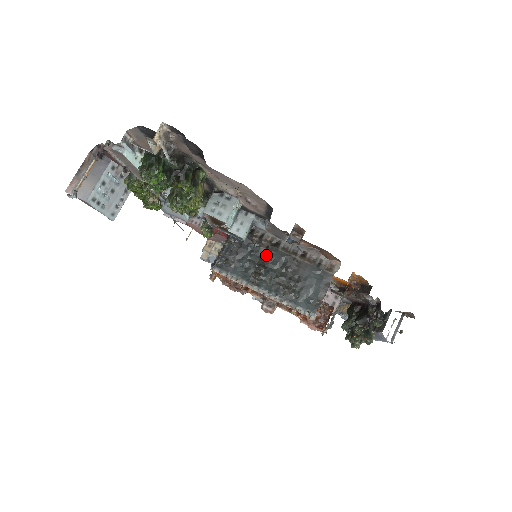
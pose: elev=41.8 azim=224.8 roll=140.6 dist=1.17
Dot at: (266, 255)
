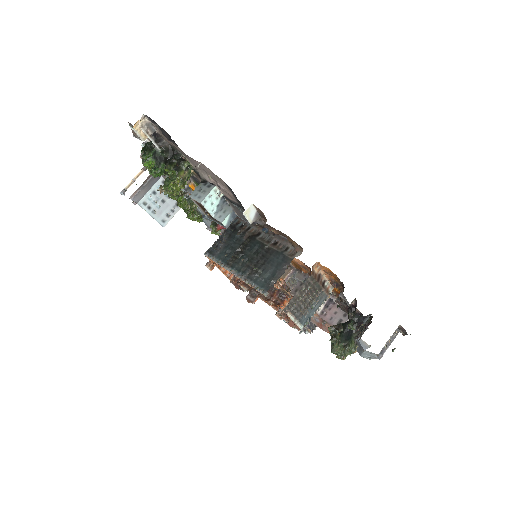
Dot at: (246, 243)
